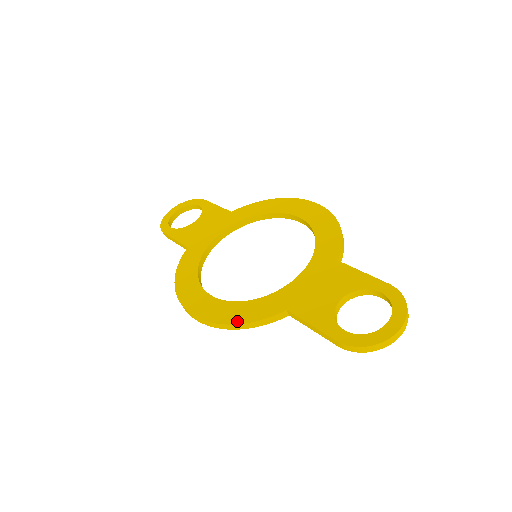
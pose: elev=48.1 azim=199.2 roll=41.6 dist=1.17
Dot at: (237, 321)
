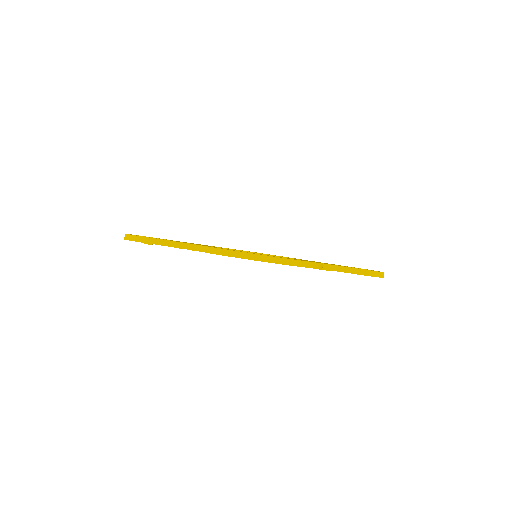
Dot at: occluded
